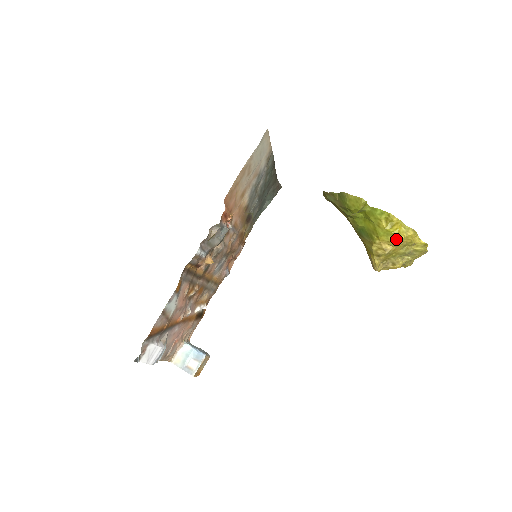
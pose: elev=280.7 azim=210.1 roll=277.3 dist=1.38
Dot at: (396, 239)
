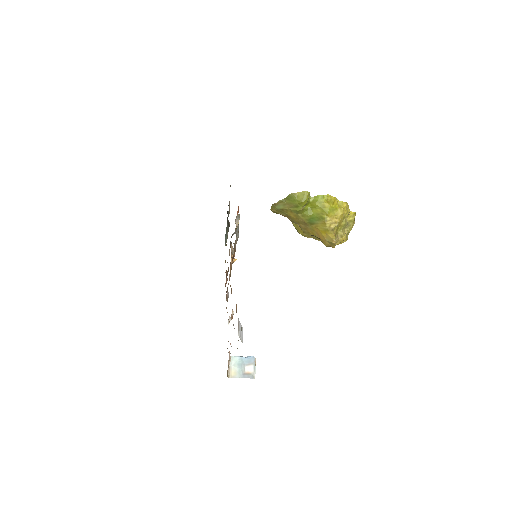
Dot at: (339, 211)
